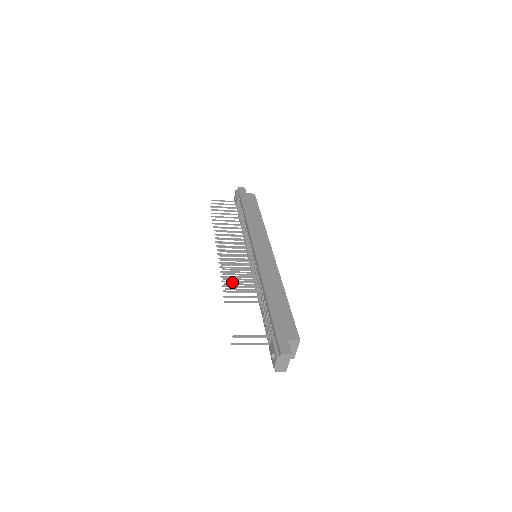
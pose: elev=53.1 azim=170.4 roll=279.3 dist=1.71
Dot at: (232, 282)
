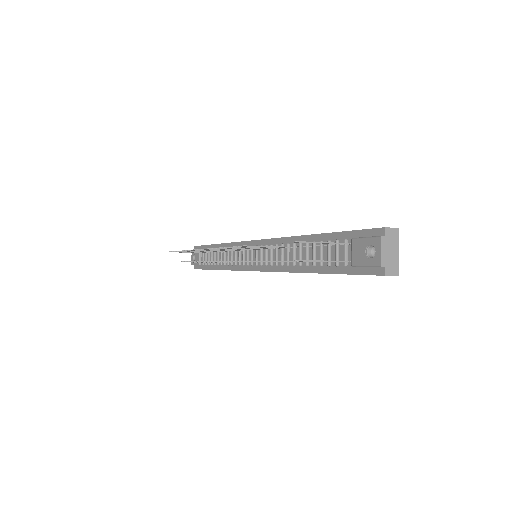
Dot at: occluded
